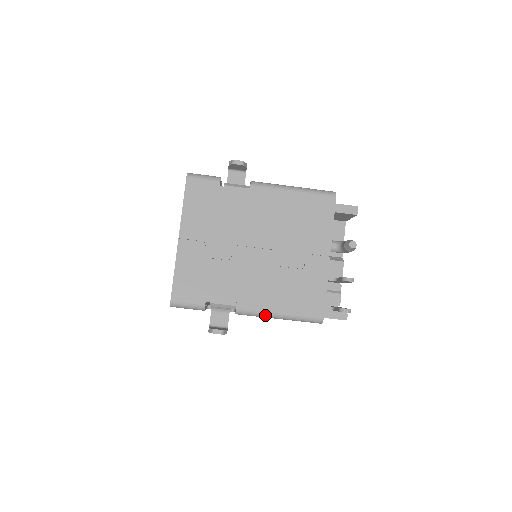
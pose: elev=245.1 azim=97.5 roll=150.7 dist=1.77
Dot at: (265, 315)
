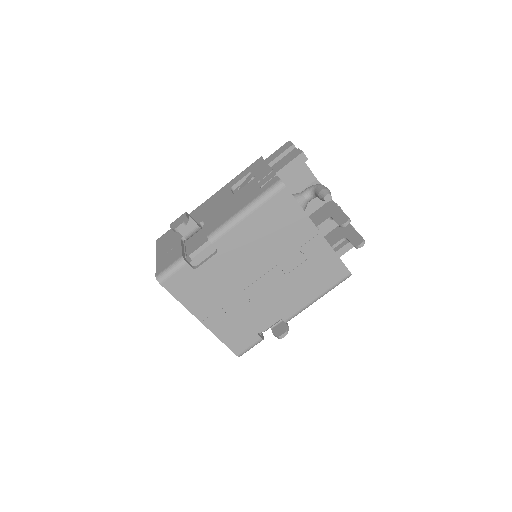
Dot at: (307, 307)
